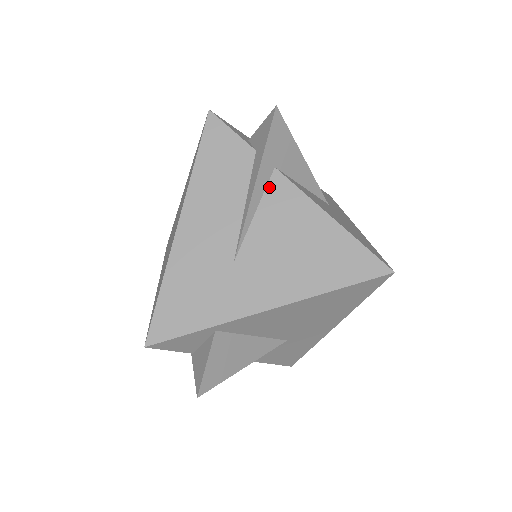
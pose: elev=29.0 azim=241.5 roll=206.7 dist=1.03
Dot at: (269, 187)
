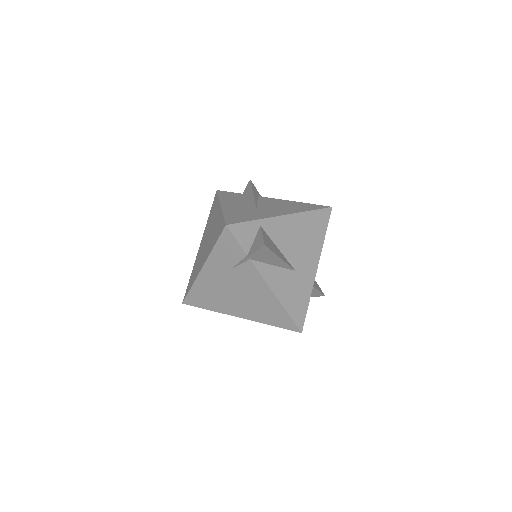
Dot at: (259, 198)
